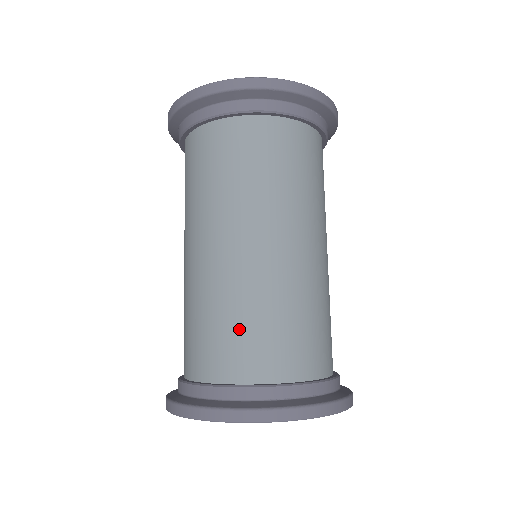
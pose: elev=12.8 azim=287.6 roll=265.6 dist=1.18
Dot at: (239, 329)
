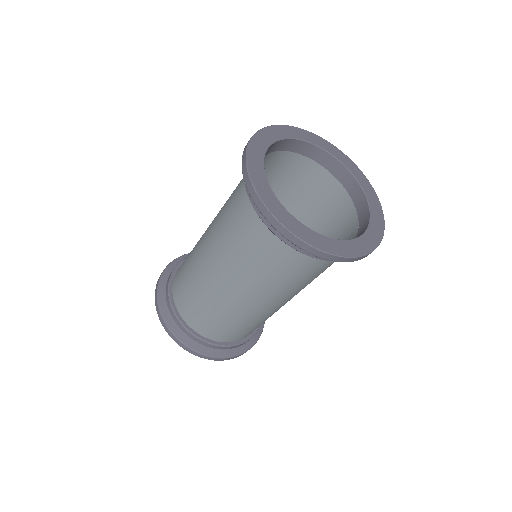
Dot at: occluded
